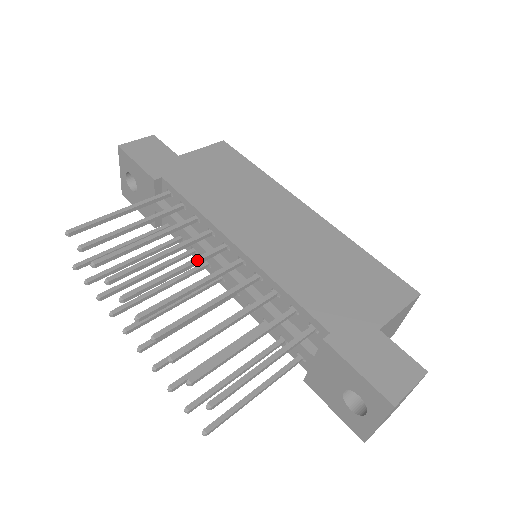
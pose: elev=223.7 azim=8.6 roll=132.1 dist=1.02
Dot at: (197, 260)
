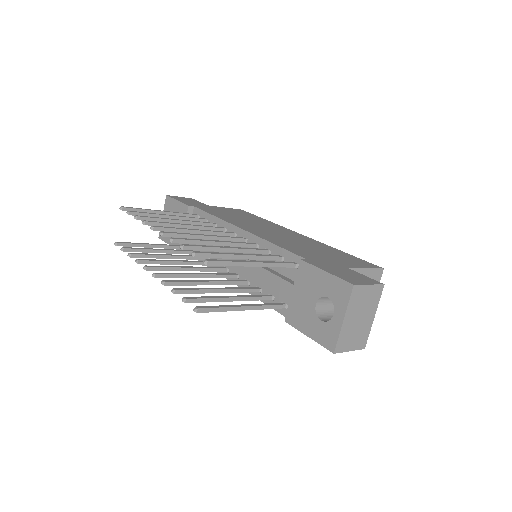
Dot at: (211, 231)
